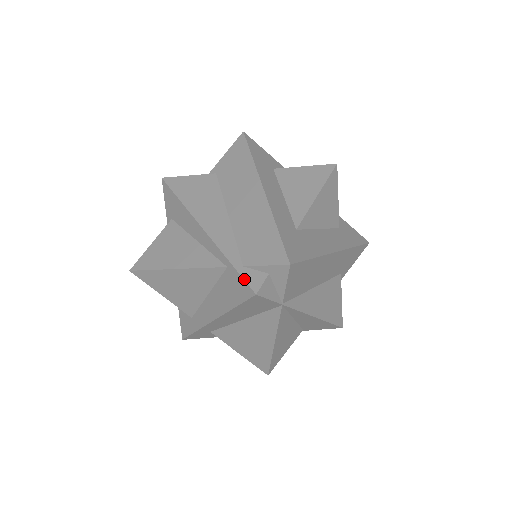
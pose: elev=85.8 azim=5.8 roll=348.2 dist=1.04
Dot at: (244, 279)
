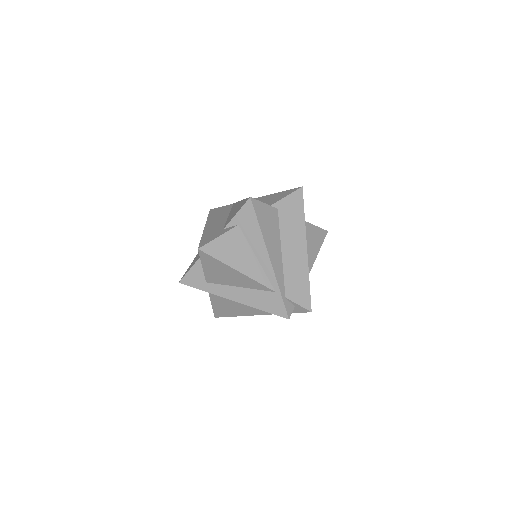
Dot at: (285, 307)
